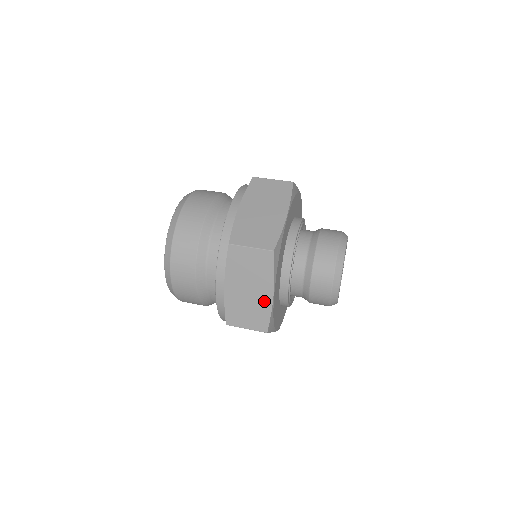
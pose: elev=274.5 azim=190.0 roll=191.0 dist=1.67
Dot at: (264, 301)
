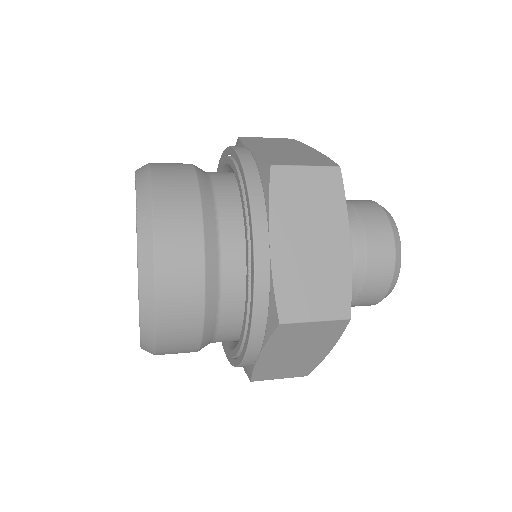
Dot at: (314, 357)
